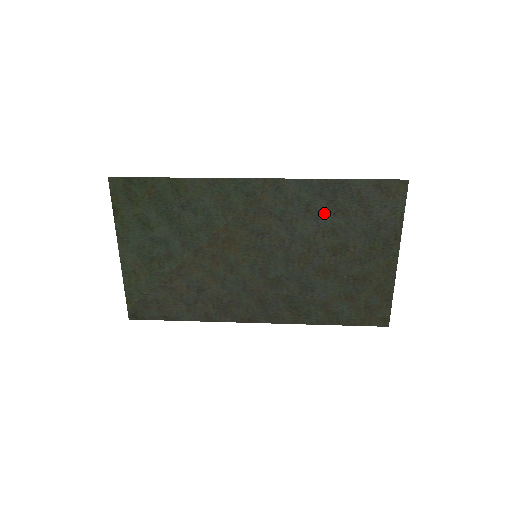
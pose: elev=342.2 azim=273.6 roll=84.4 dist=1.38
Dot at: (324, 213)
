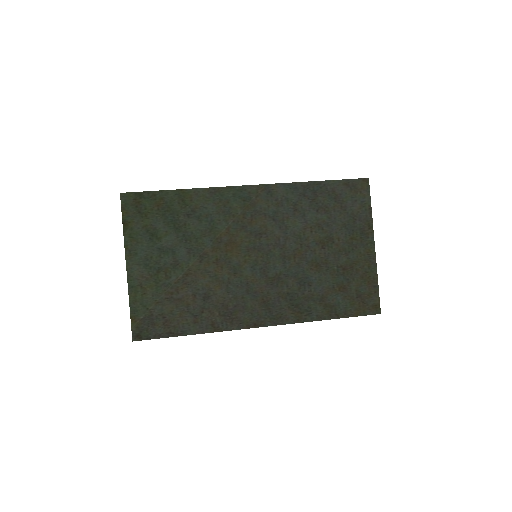
Dot at: (309, 211)
